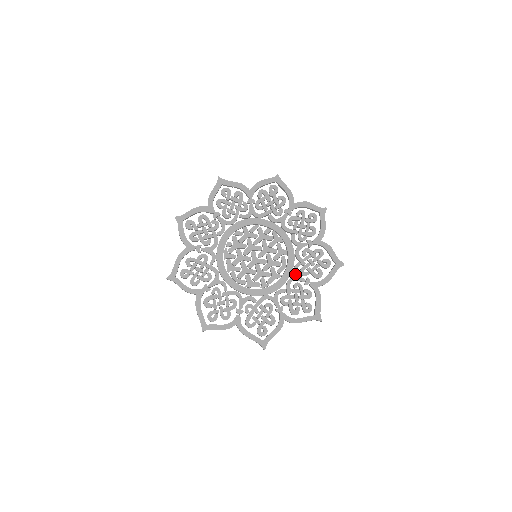
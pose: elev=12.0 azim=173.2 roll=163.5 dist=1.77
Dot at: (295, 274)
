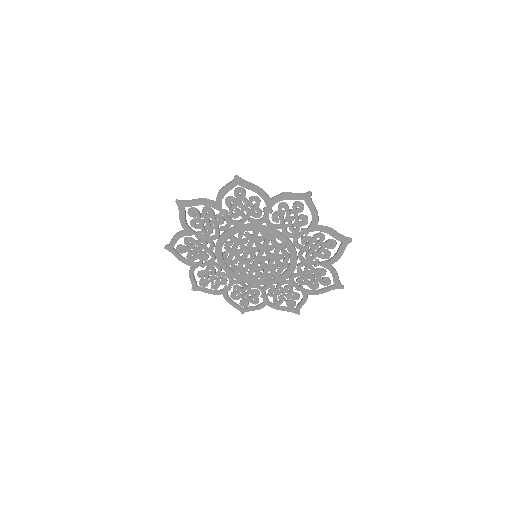
Dot at: (301, 261)
